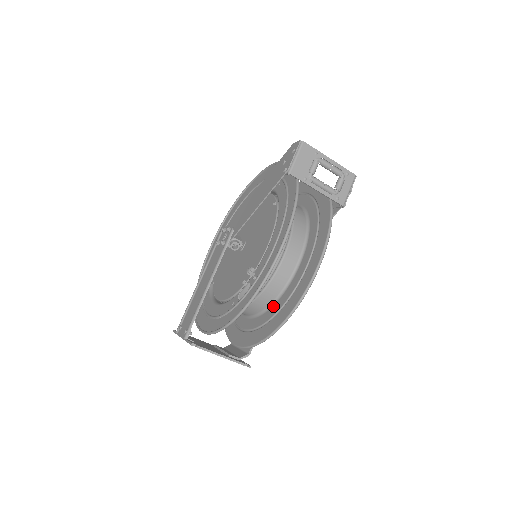
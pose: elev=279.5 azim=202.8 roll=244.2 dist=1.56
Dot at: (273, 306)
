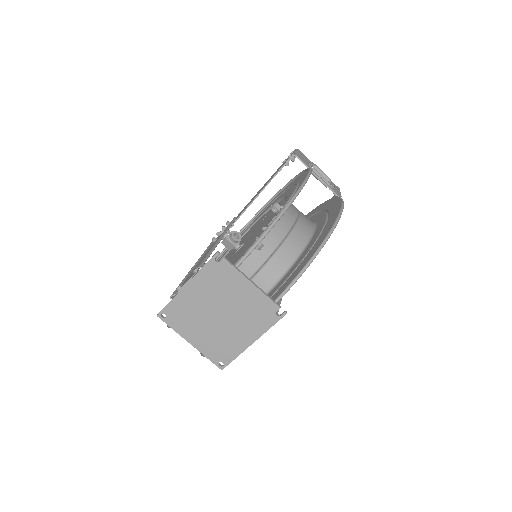
Dot at: (297, 259)
